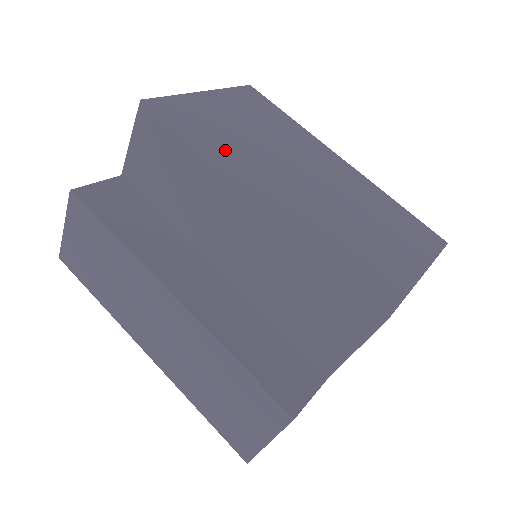
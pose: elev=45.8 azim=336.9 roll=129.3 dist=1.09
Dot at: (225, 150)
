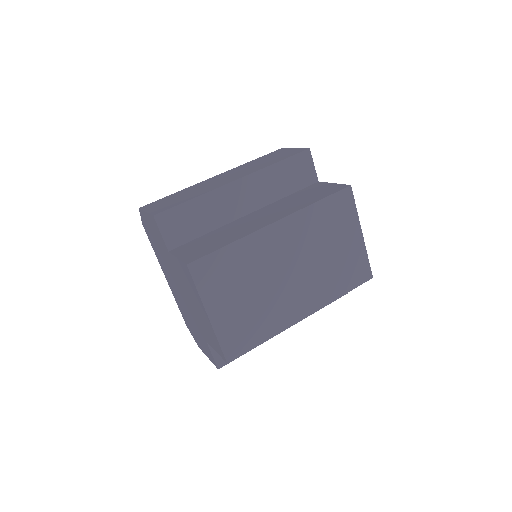
Dot at: (269, 321)
